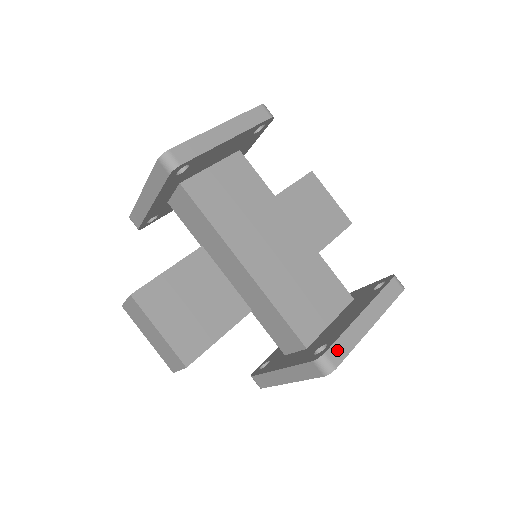
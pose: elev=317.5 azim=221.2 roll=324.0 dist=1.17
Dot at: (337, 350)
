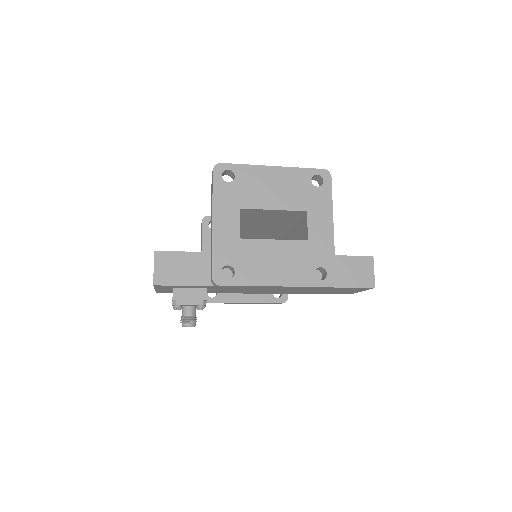
Dot at: occluded
